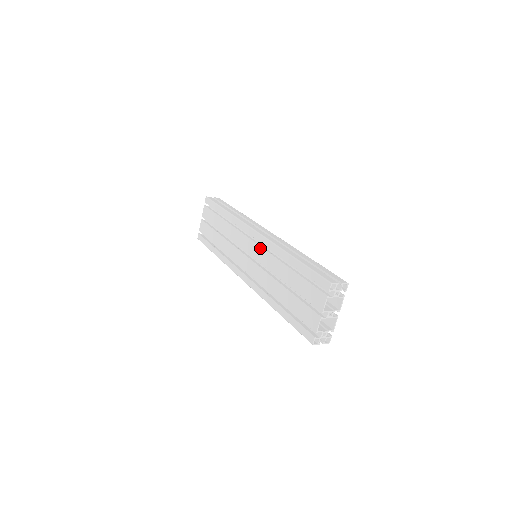
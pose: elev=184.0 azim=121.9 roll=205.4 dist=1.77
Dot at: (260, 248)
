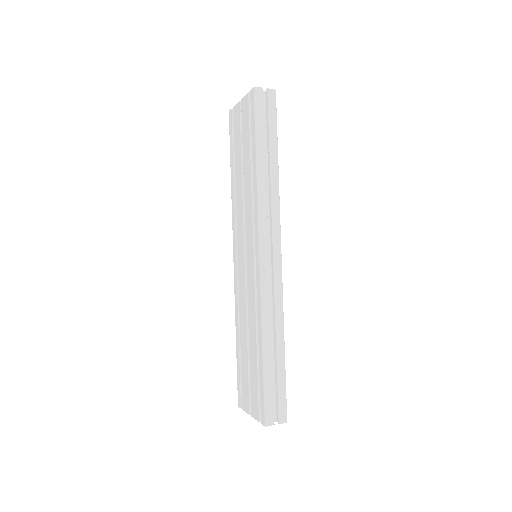
Dot at: (253, 279)
